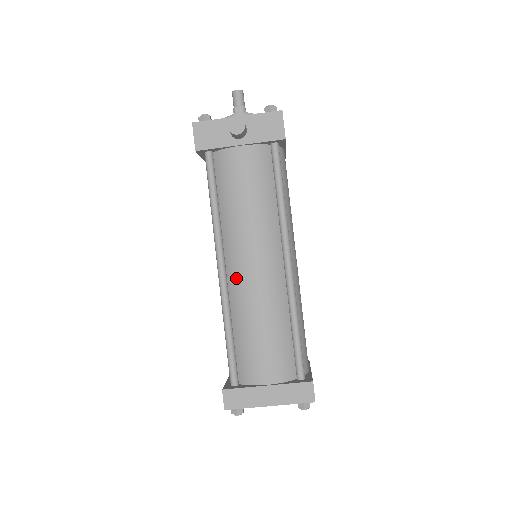
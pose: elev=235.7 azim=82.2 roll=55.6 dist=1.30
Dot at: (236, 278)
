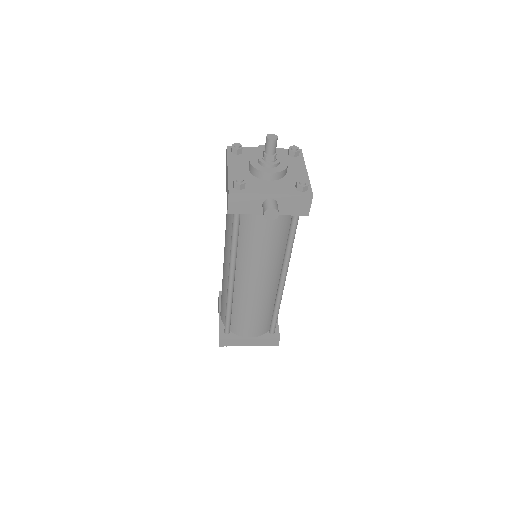
Dot at: (242, 287)
